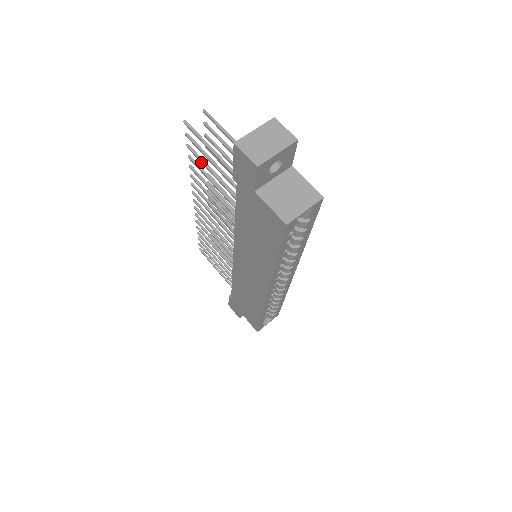
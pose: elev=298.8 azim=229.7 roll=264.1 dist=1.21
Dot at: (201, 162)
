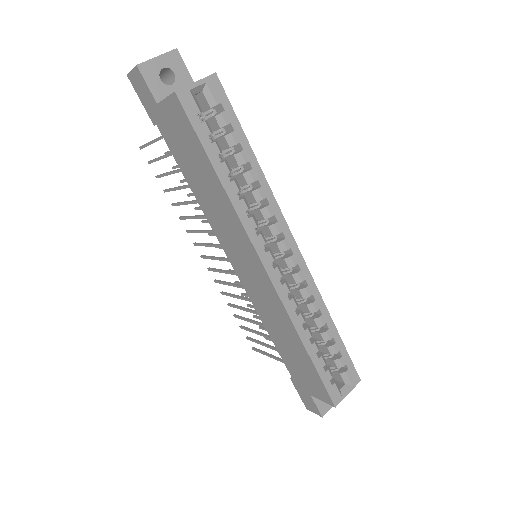
Dot at: (164, 175)
